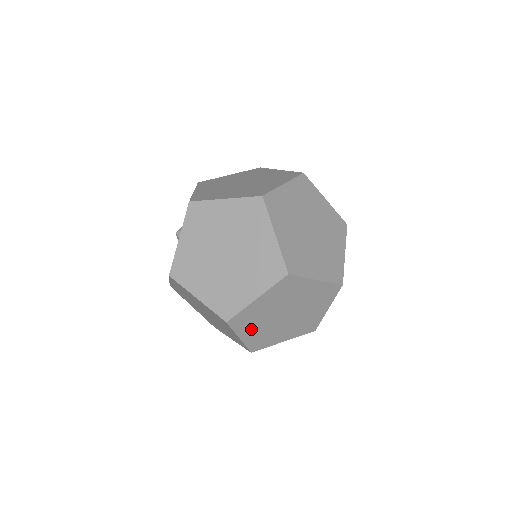
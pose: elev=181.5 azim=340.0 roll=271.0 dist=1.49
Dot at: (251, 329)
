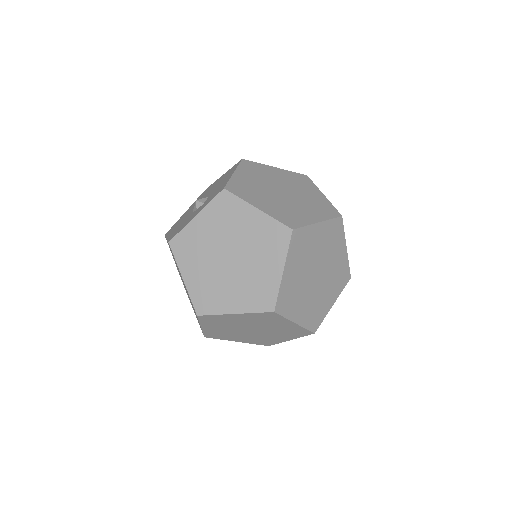
Dot at: (215, 326)
